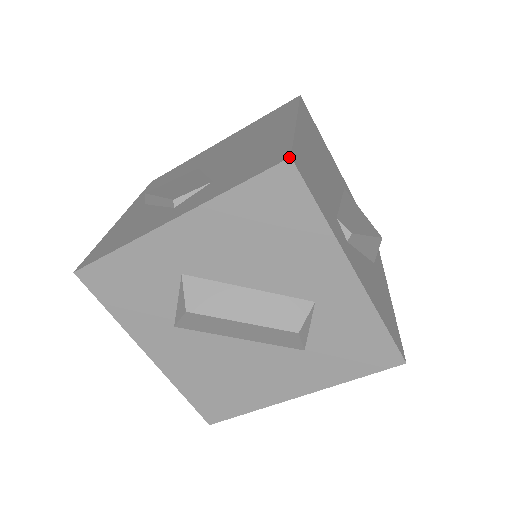
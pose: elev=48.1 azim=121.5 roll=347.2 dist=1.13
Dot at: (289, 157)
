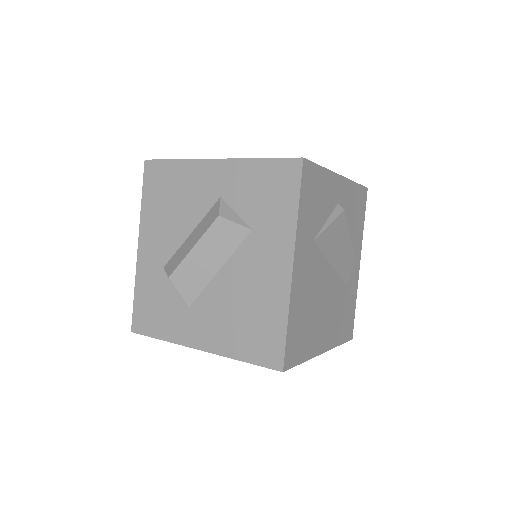
Dot at: (145, 161)
